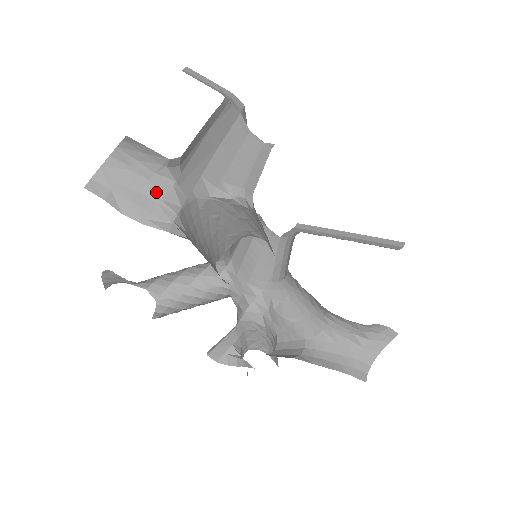
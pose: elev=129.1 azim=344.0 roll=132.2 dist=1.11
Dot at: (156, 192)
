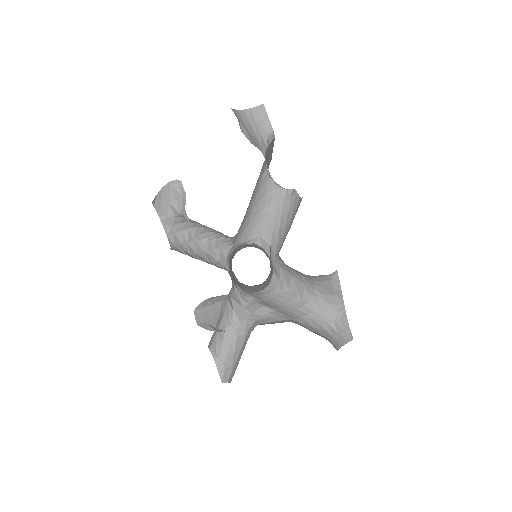
Dot at: (257, 141)
